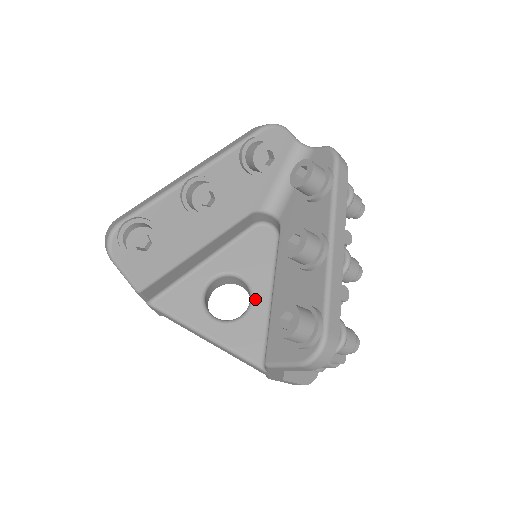
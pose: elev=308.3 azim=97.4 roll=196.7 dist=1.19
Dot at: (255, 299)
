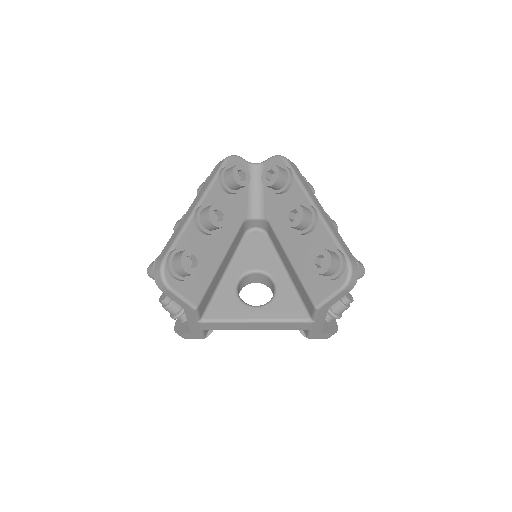
Dot at: (276, 280)
